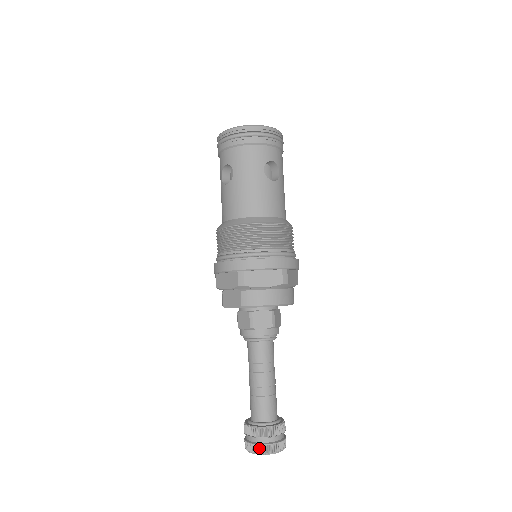
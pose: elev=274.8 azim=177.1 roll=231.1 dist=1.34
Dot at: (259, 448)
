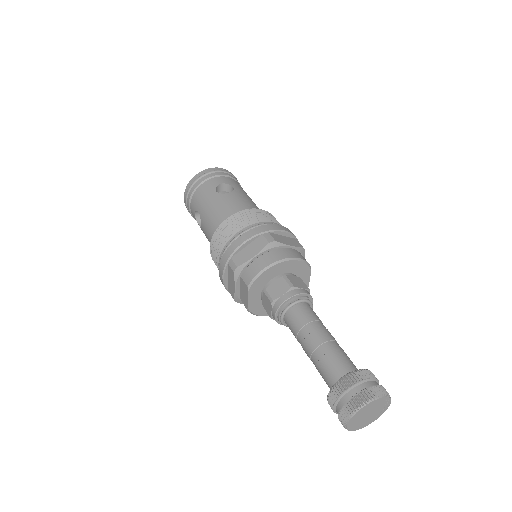
Dot at: (347, 408)
